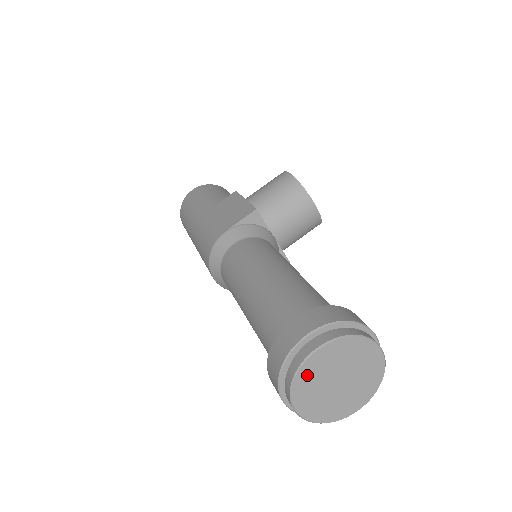
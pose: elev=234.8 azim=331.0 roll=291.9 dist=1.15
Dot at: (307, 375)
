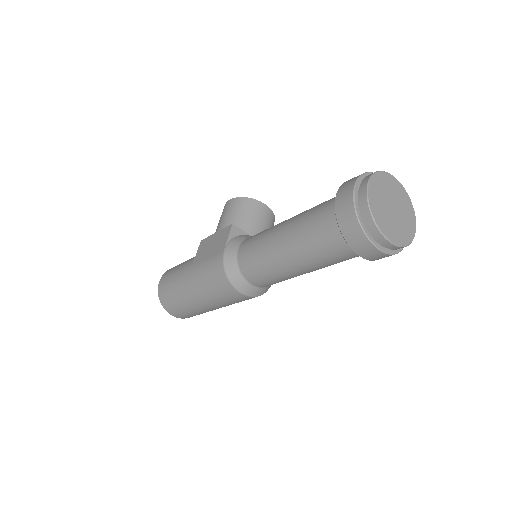
Dot at: (375, 208)
